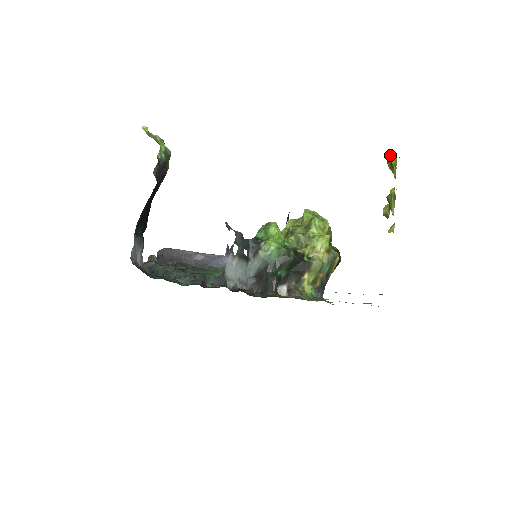
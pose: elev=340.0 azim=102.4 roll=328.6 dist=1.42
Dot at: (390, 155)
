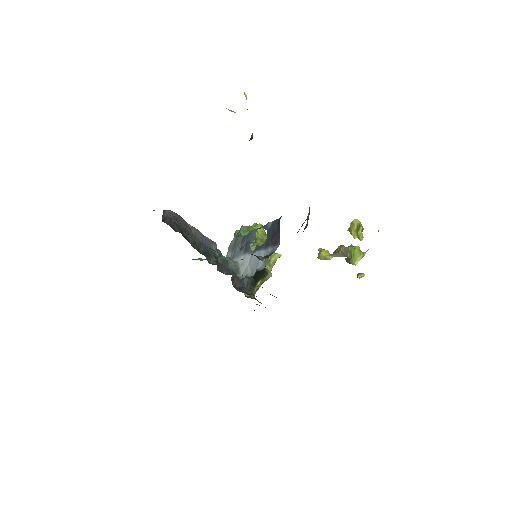
Dot at: (358, 222)
